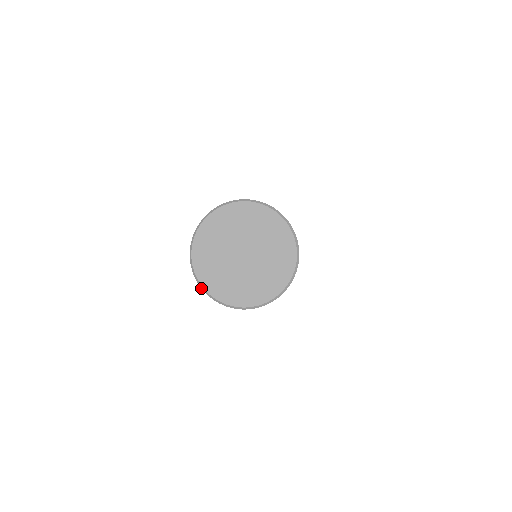
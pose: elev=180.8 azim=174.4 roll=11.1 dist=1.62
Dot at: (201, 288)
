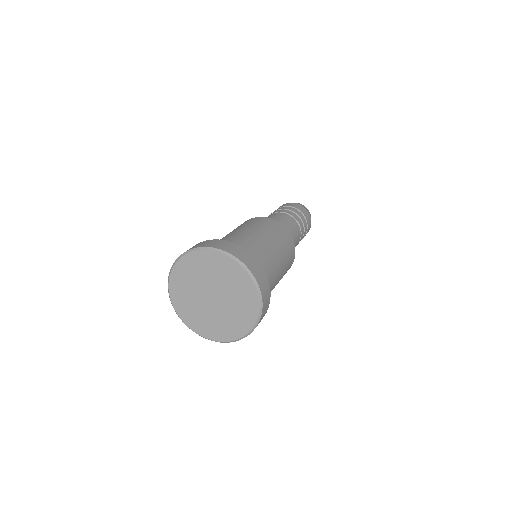
Dot at: (168, 279)
